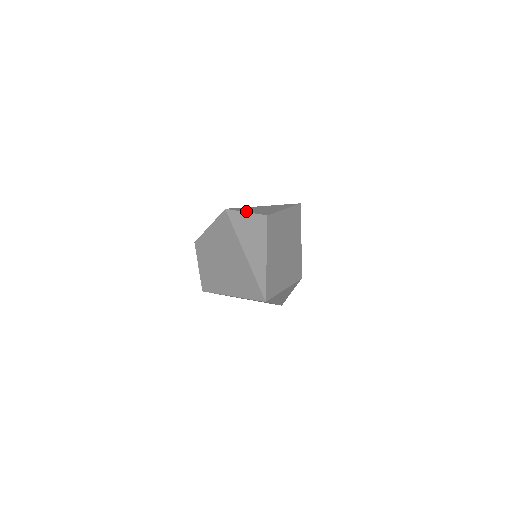
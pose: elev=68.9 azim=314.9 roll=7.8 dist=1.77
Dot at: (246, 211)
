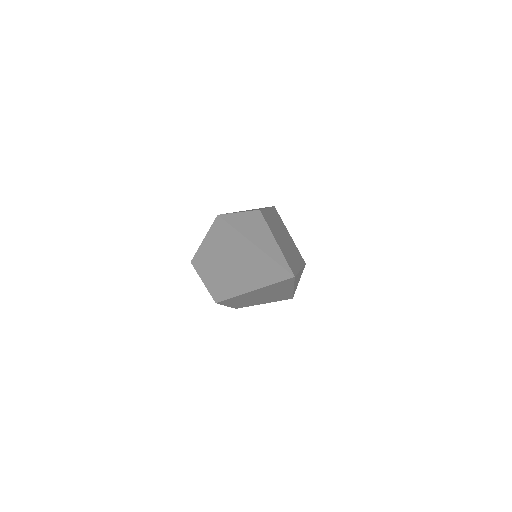
Dot at: (238, 212)
